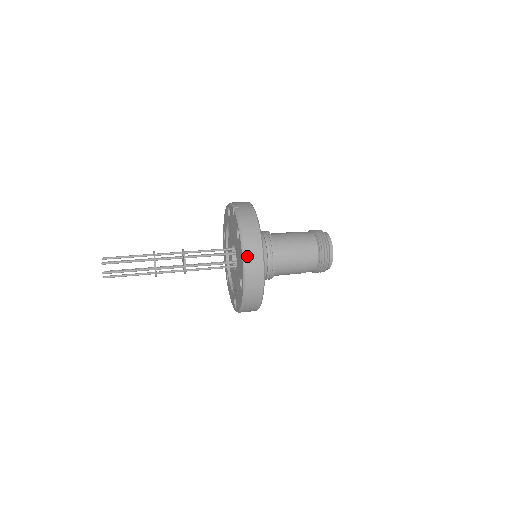
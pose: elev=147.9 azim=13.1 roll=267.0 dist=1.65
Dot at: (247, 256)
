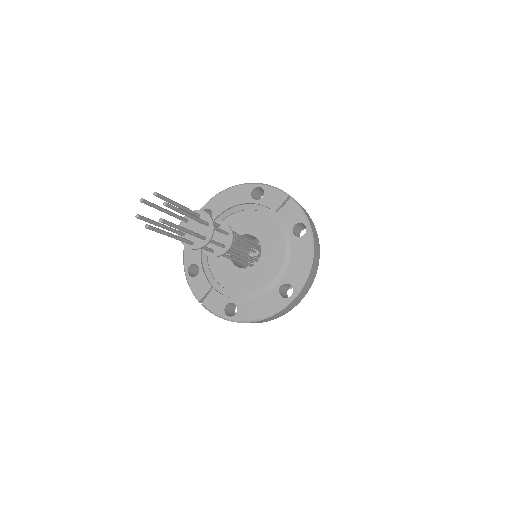
Dot at: (314, 261)
